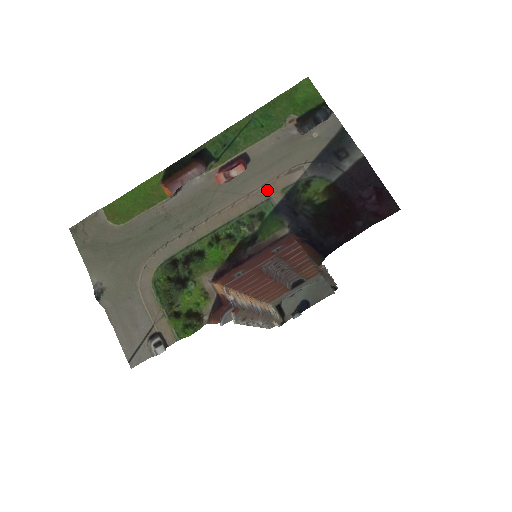
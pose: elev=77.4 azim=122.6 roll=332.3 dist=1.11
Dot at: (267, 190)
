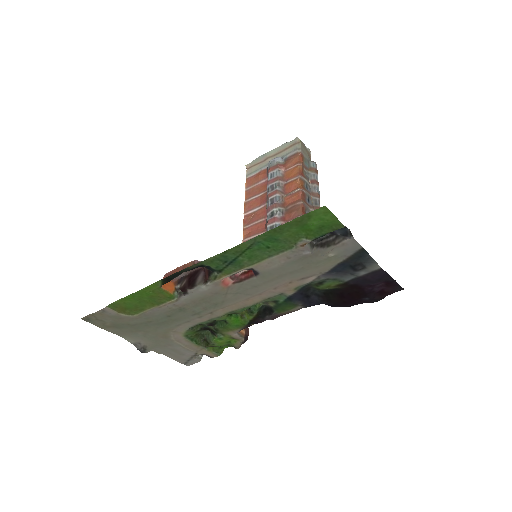
Dot at: (280, 290)
